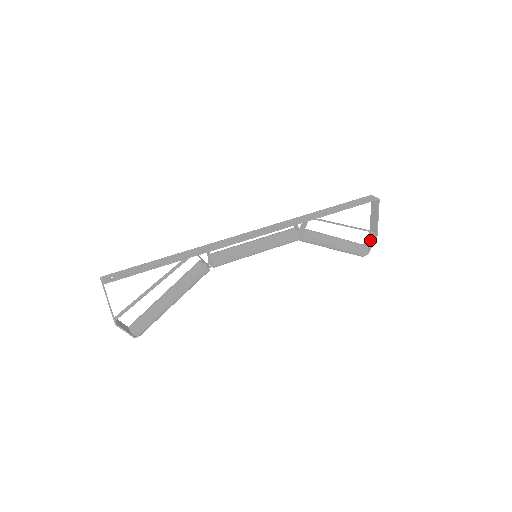
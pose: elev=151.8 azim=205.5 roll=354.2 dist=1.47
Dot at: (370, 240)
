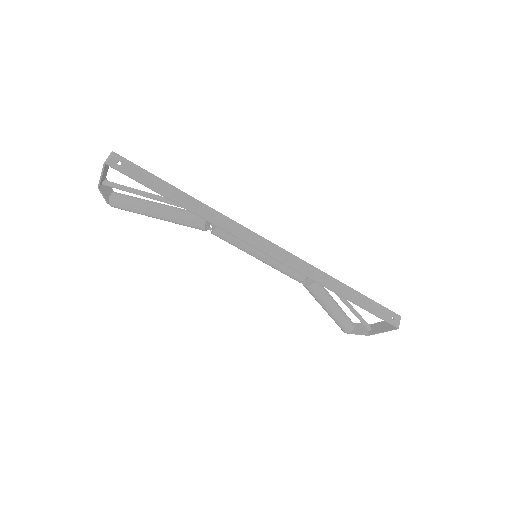
Dot at: (361, 329)
